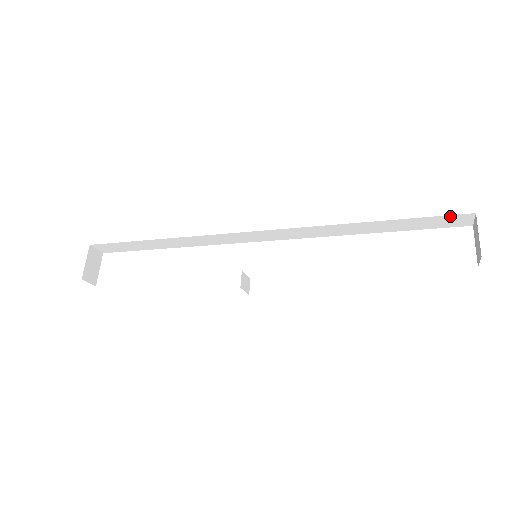
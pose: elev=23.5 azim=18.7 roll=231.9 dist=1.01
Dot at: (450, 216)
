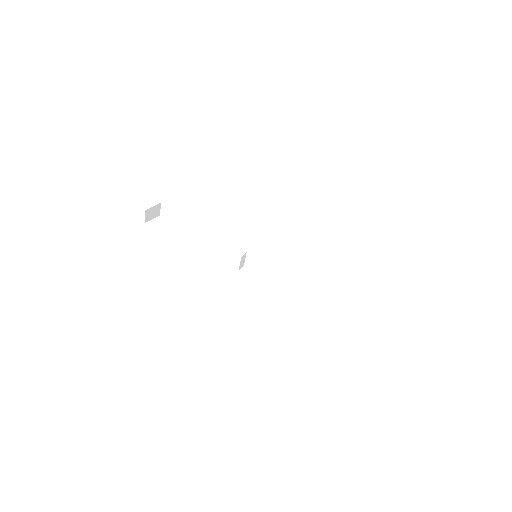
Dot at: (372, 290)
